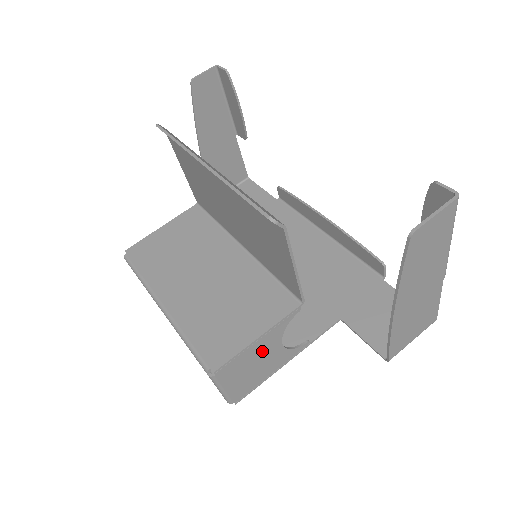
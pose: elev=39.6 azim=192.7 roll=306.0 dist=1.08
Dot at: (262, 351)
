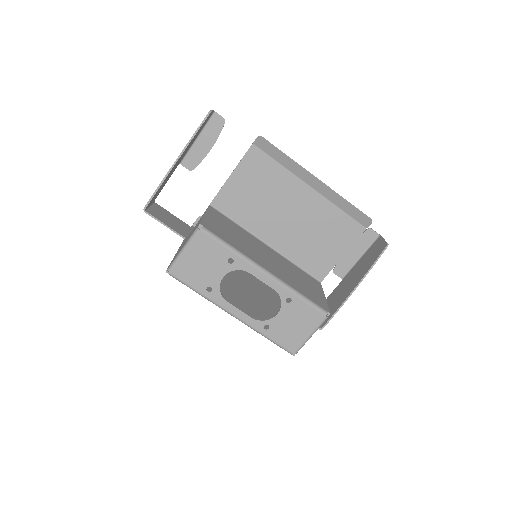
Dot at: occluded
